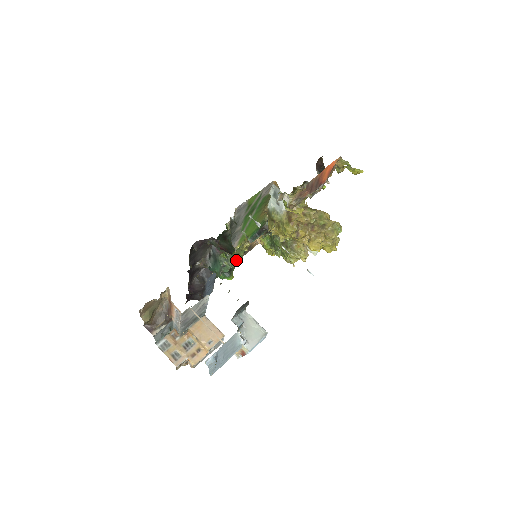
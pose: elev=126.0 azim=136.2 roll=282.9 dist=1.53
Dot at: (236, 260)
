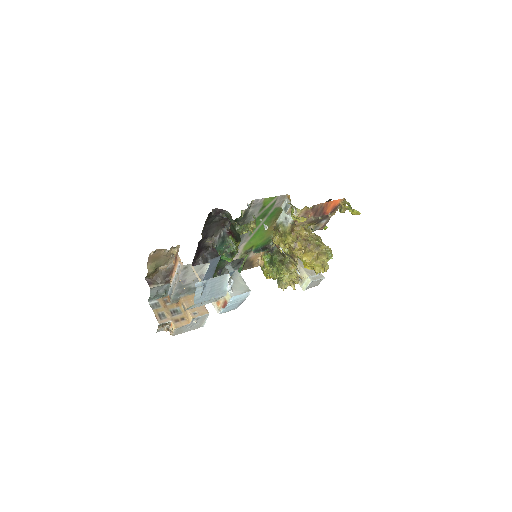
Dot at: occluded
